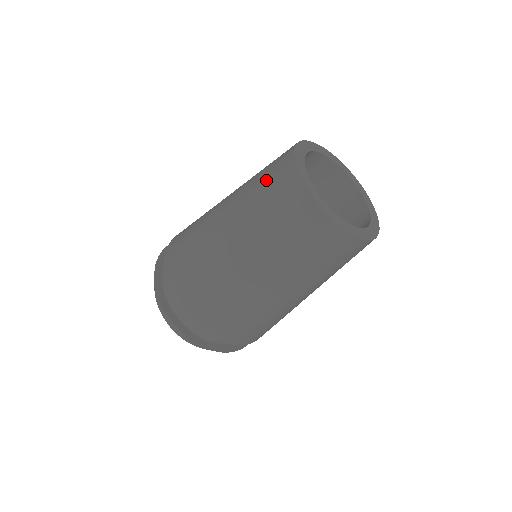
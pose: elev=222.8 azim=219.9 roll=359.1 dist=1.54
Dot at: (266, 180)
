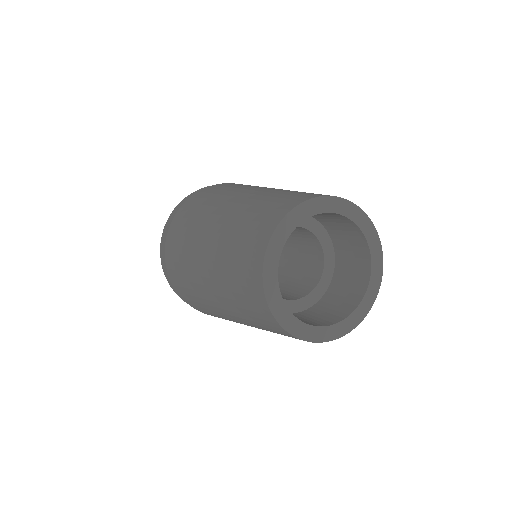
Dot at: (253, 220)
